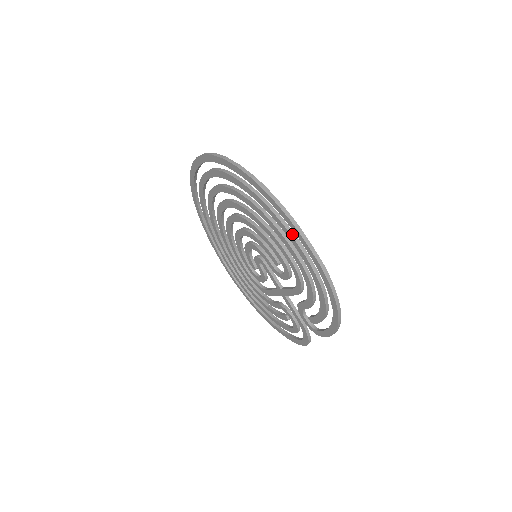
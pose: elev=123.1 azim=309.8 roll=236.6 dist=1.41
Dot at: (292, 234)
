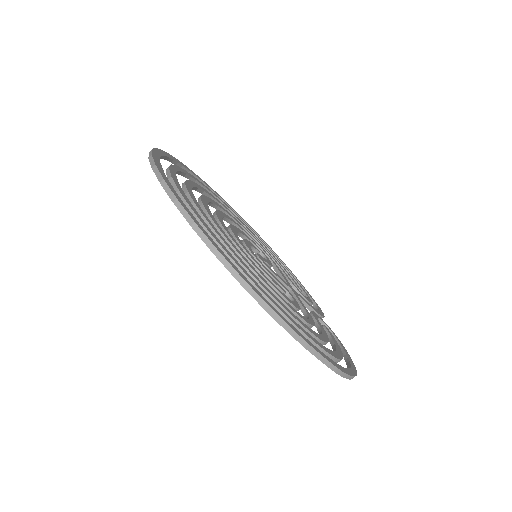
Dot at: occluded
